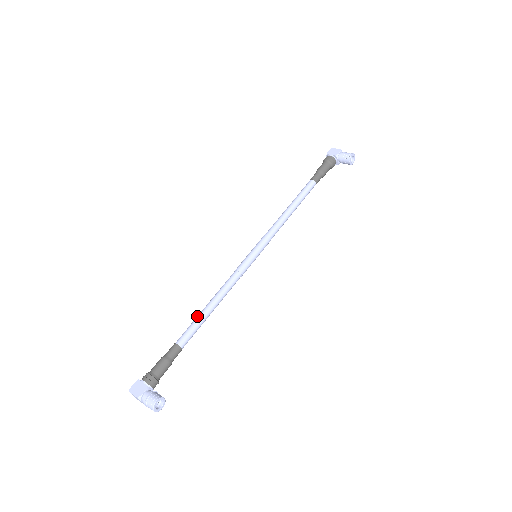
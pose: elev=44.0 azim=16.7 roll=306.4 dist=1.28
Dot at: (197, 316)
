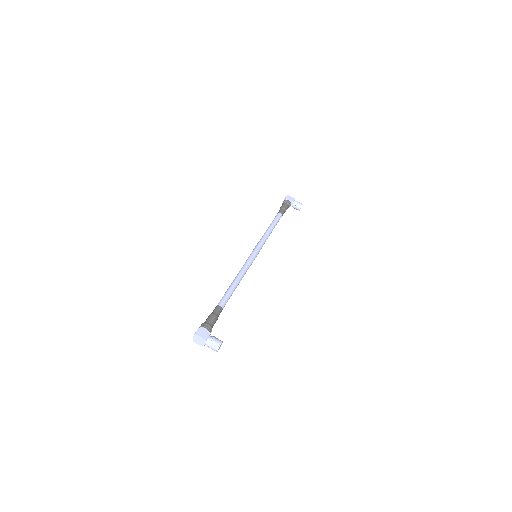
Dot at: (229, 289)
